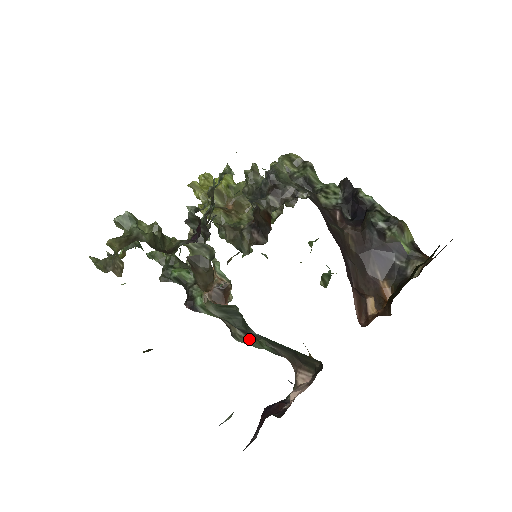
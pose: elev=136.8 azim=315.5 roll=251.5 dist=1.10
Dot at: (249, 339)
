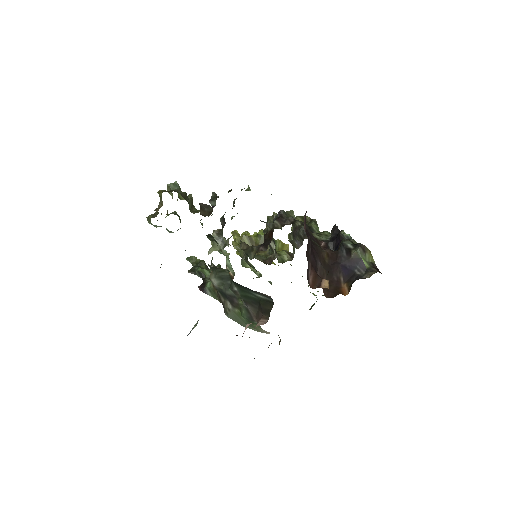
Dot at: (235, 312)
